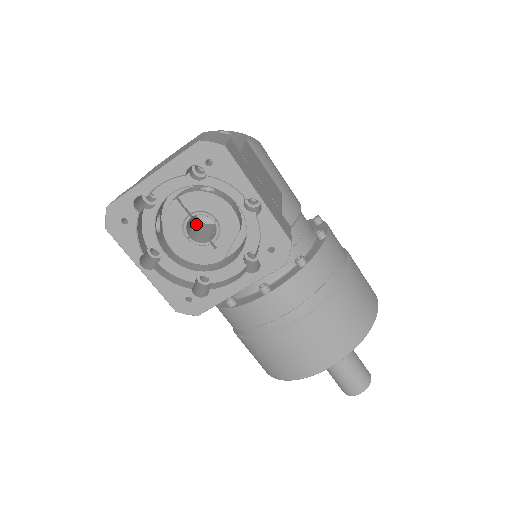
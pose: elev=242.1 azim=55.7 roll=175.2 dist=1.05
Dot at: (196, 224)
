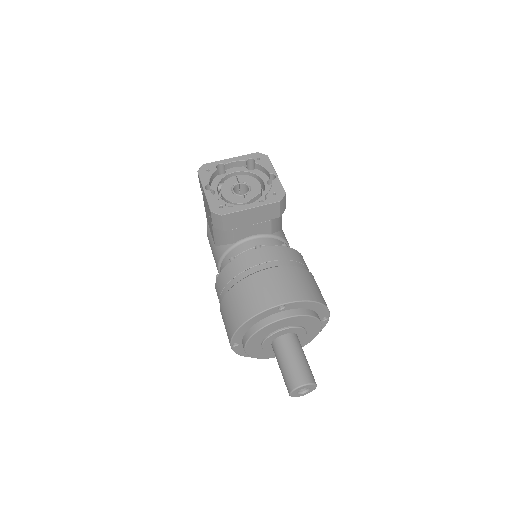
Dot at: occluded
